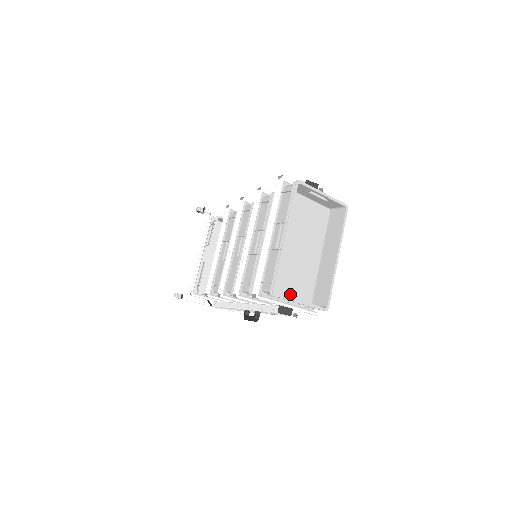
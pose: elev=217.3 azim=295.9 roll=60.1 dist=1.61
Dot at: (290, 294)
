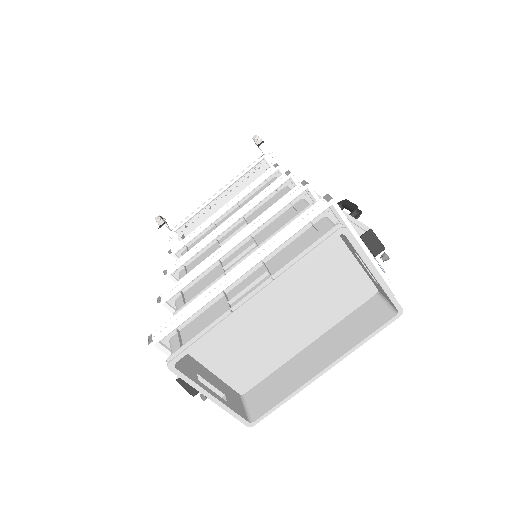
Dot at: (218, 365)
